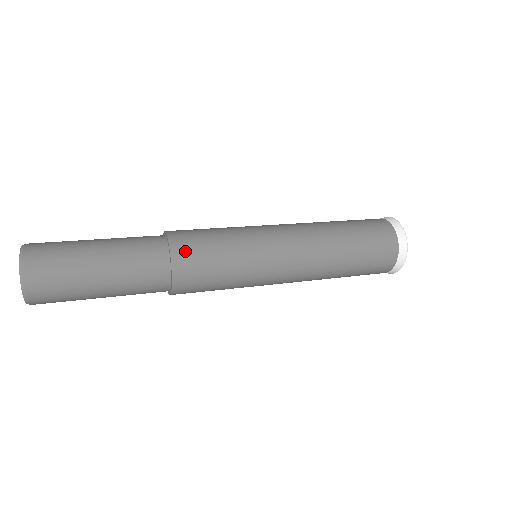
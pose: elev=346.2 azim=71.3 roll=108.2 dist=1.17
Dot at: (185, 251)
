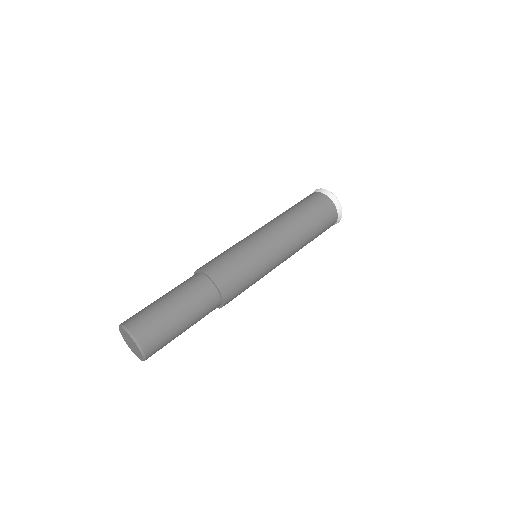
Dot at: (230, 293)
